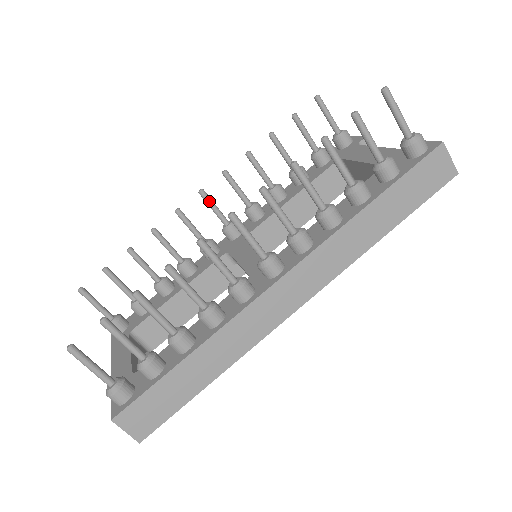
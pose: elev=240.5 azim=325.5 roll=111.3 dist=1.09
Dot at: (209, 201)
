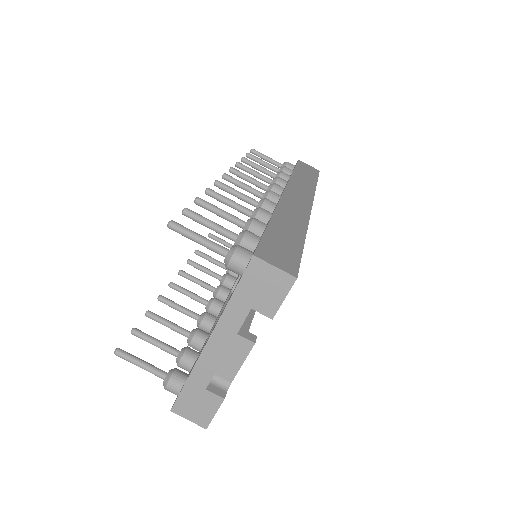
Dot at: (191, 275)
